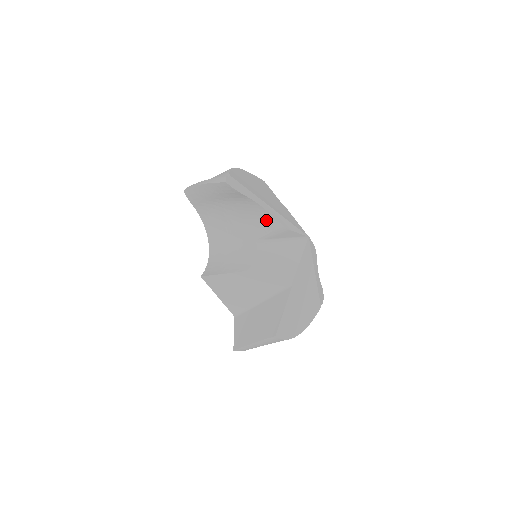
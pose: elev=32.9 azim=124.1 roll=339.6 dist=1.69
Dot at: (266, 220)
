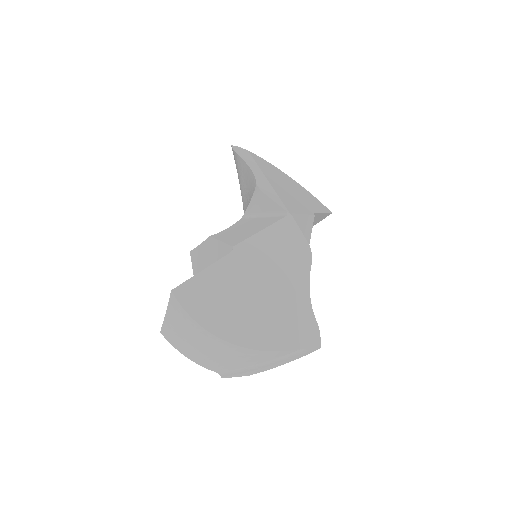
Dot at: (253, 188)
